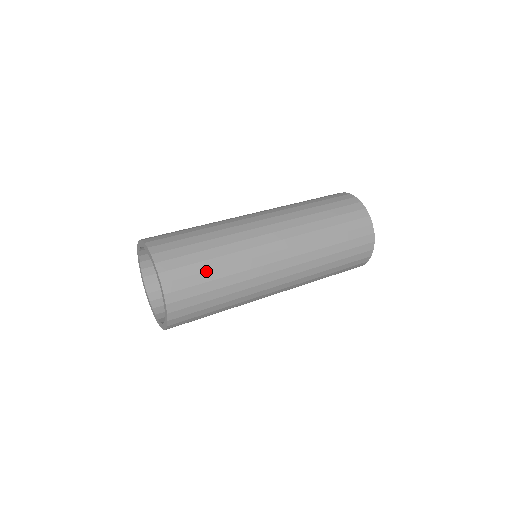
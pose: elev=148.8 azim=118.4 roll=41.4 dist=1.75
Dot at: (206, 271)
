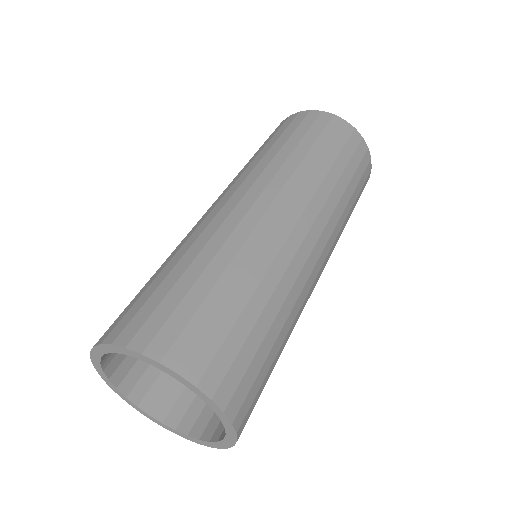
Dot at: (223, 305)
